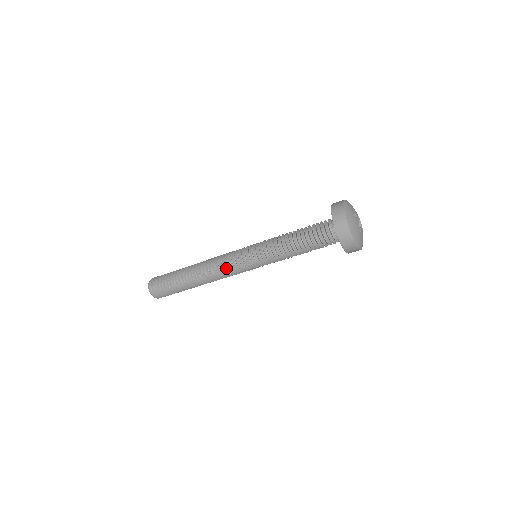
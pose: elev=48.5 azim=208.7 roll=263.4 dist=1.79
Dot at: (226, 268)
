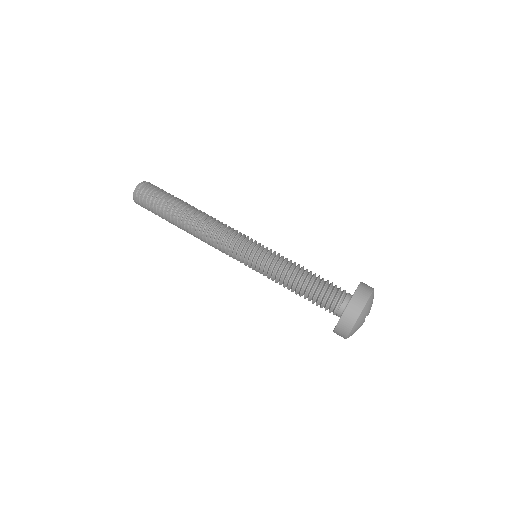
Dot at: (220, 248)
